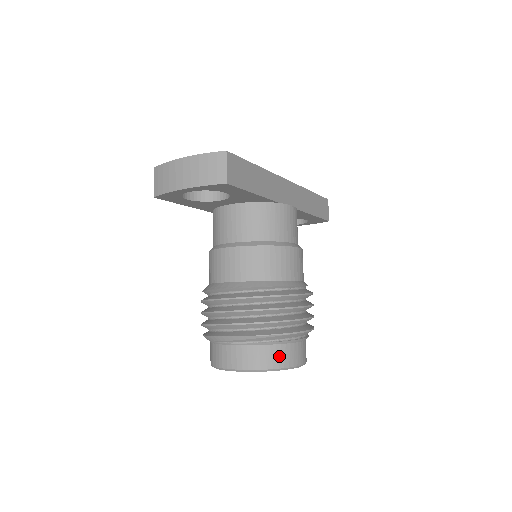
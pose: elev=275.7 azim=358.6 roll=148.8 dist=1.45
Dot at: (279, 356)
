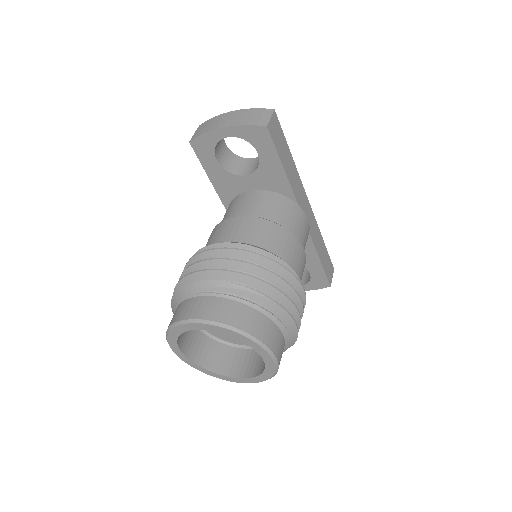
Dot at: (255, 323)
